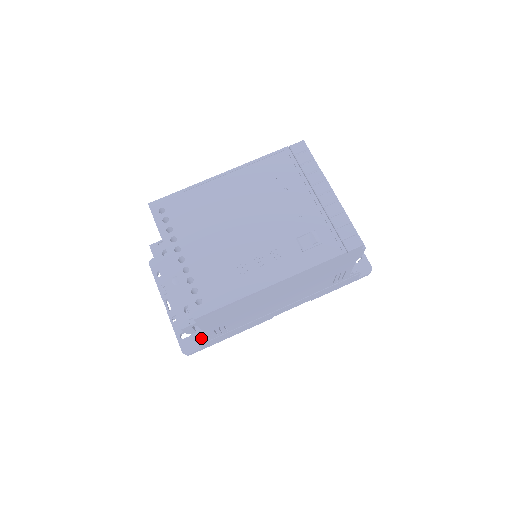
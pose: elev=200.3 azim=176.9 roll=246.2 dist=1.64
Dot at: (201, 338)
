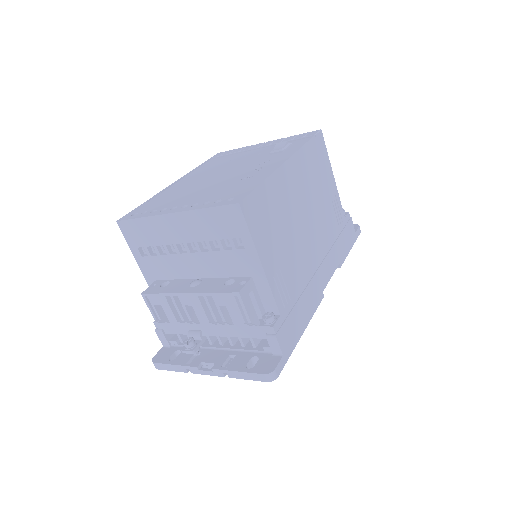
Dot at: (270, 317)
